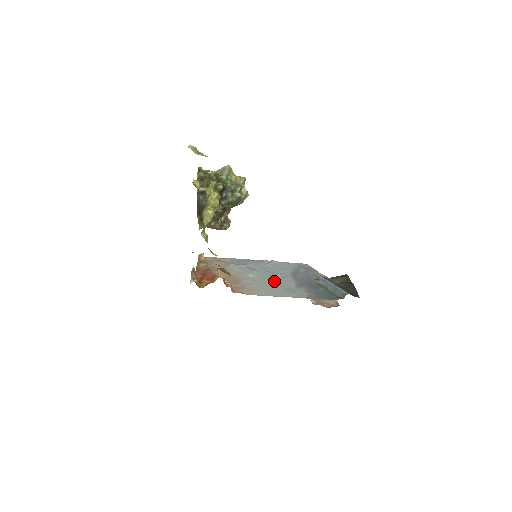
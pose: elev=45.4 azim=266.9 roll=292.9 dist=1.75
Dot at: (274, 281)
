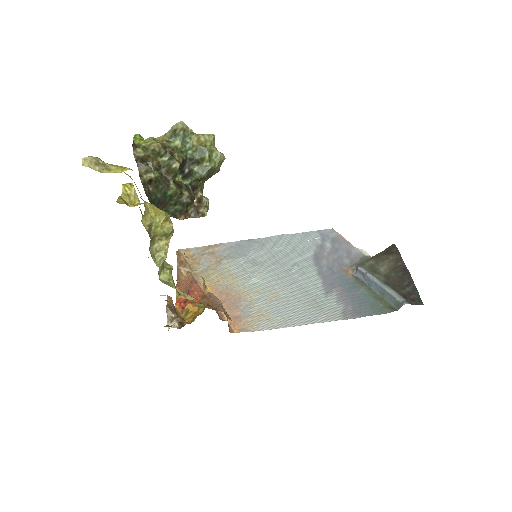
Dot at: (290, 286)
